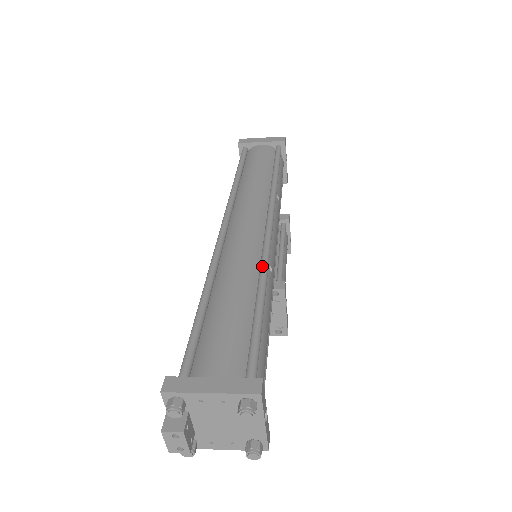
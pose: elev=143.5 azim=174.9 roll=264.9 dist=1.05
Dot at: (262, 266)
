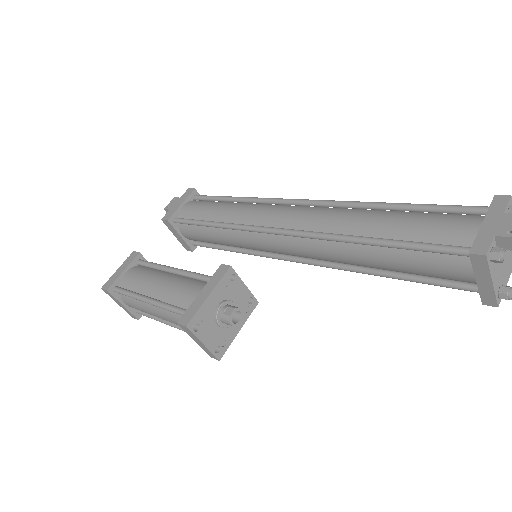
Dot at: occluded
